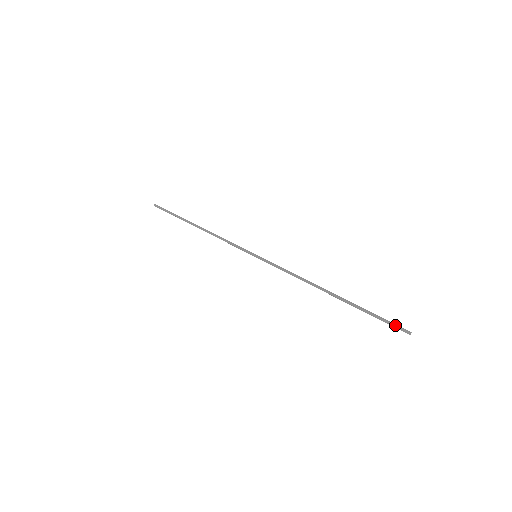
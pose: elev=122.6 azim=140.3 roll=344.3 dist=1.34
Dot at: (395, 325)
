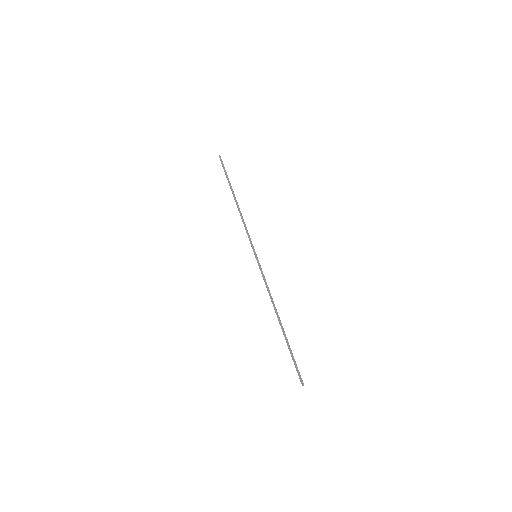
Dot at: (299, 373)
